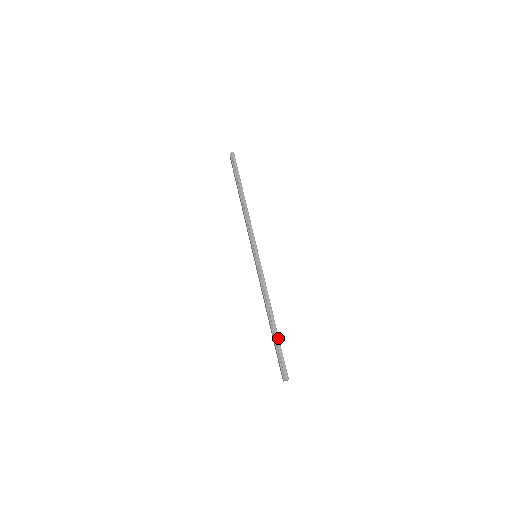
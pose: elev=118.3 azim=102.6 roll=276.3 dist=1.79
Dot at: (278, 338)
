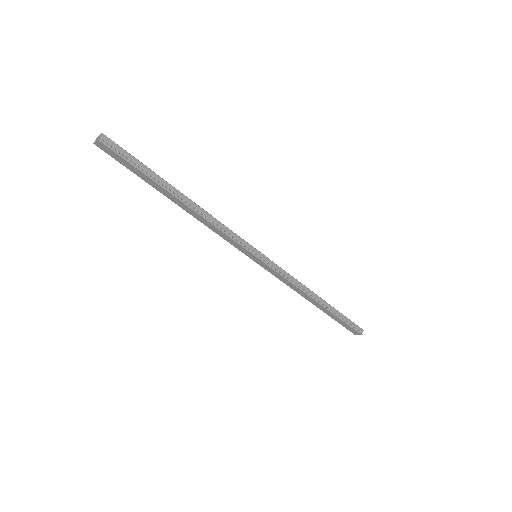
Dot at: (336, 310)
